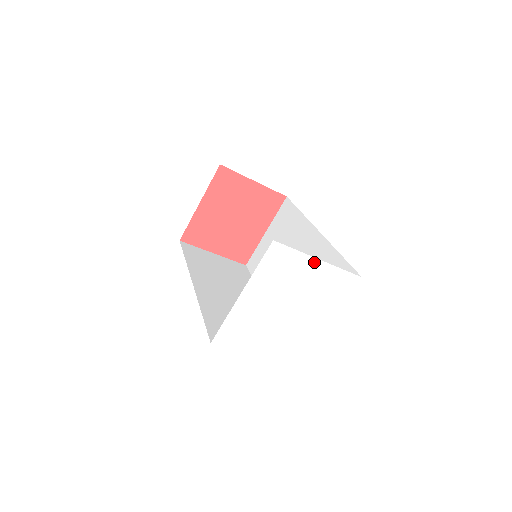
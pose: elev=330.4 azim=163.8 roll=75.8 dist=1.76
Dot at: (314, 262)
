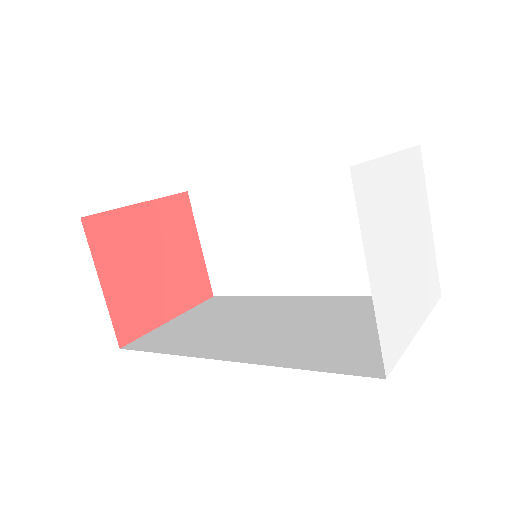
Dot at: (428, 218)
